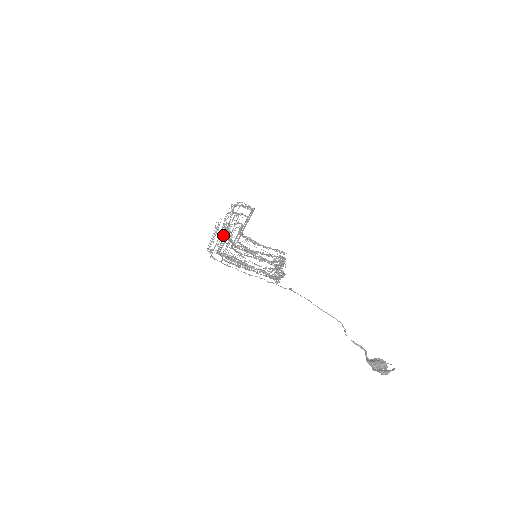
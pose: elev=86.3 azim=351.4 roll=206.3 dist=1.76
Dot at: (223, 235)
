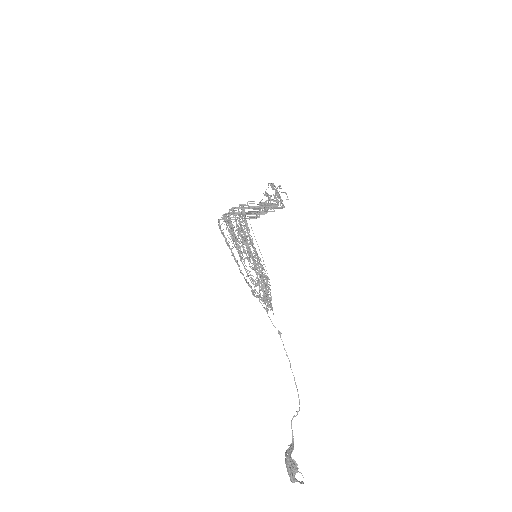
Dot at: (247, 205)
